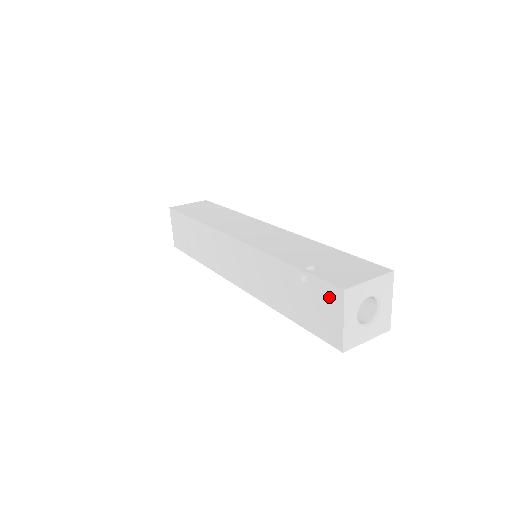
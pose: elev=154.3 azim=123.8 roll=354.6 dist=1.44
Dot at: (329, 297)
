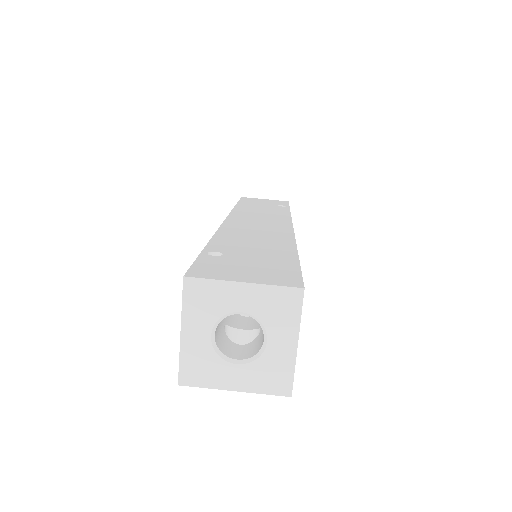
Dot at: occluded
